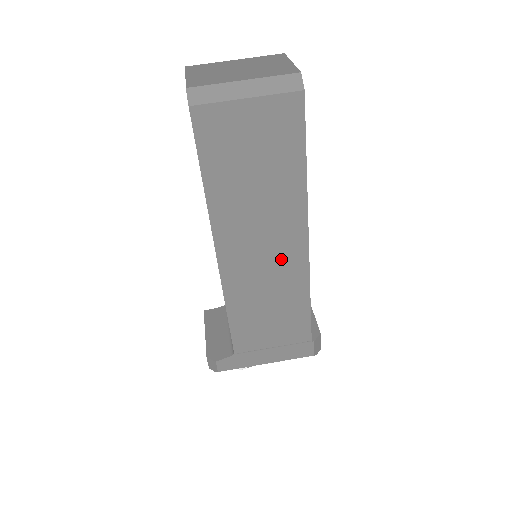
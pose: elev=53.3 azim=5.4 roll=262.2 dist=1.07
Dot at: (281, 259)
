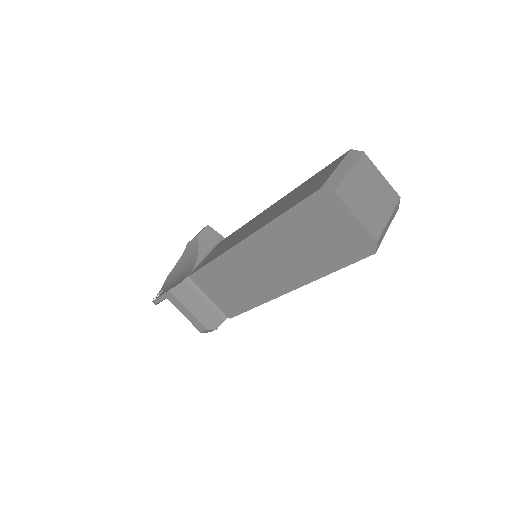
Dot at: occluded
